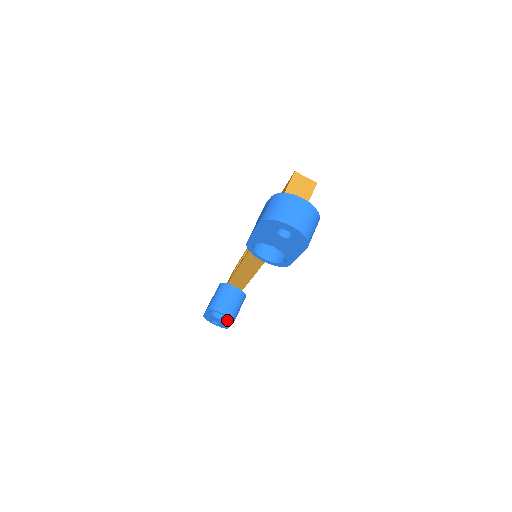
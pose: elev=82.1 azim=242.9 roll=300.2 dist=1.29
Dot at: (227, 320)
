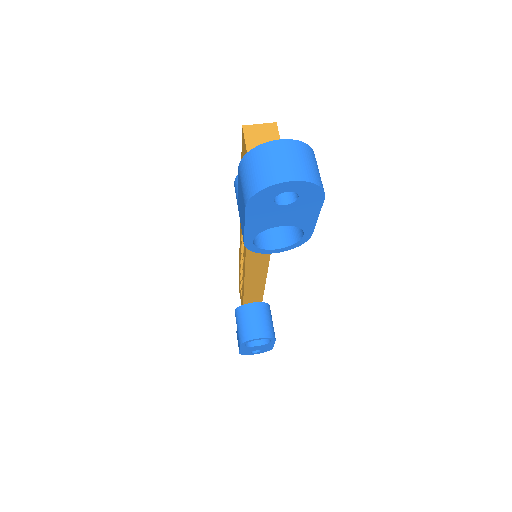
Dot at: (267, 342)
